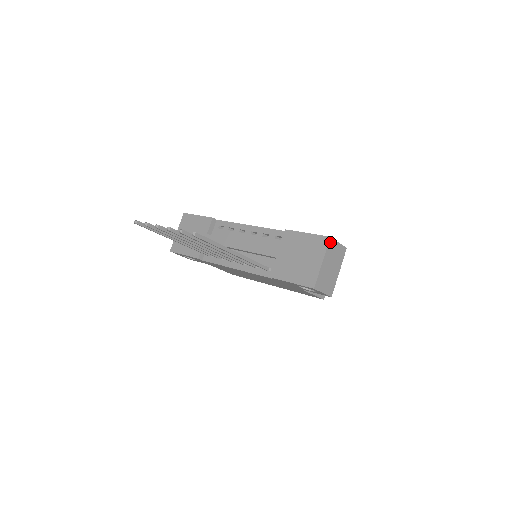
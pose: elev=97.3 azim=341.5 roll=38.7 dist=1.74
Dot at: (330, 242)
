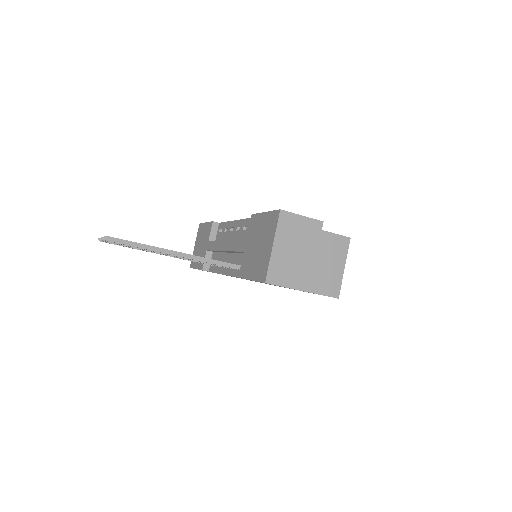
Dot at: (282, 217)
